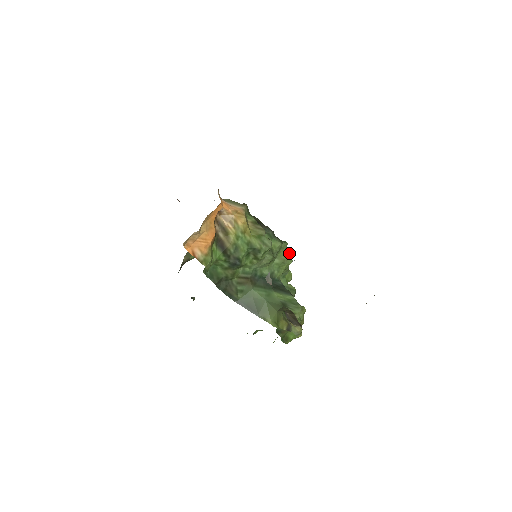
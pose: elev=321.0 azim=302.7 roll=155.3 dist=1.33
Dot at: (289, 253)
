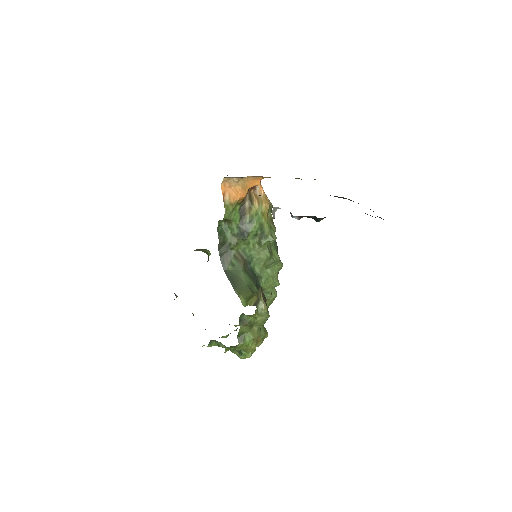
Dot at: (276, 292)
